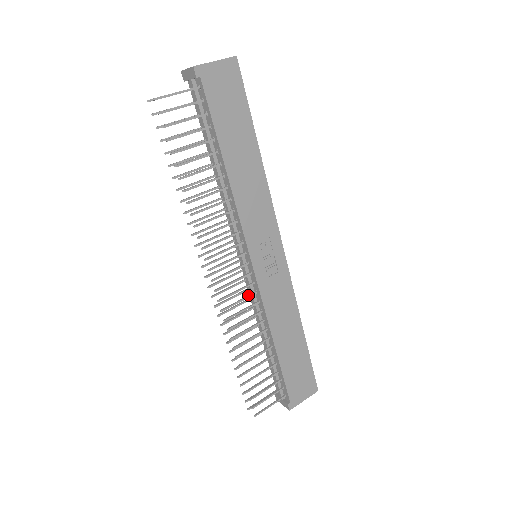
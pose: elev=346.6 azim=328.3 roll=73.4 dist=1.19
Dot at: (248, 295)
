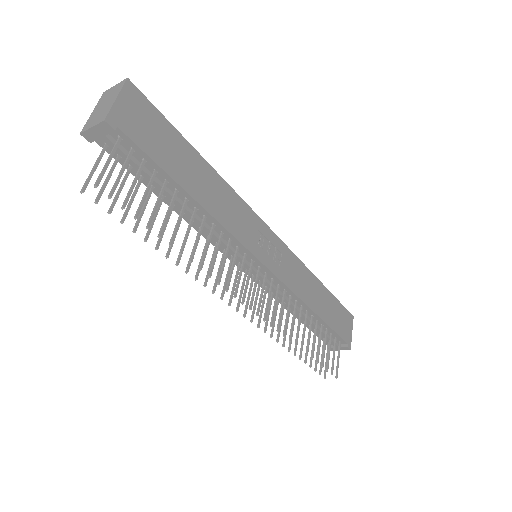
Dot at: (276, 294)
